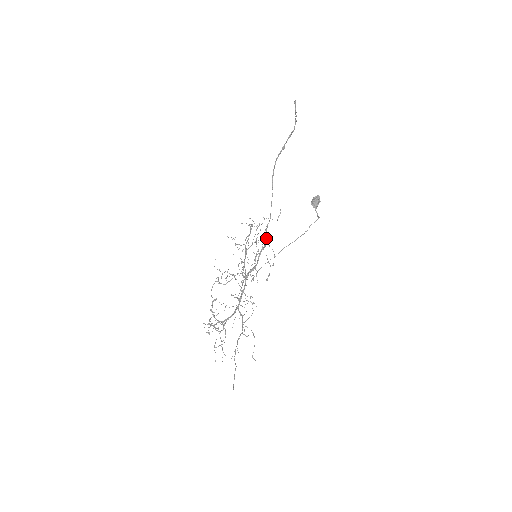
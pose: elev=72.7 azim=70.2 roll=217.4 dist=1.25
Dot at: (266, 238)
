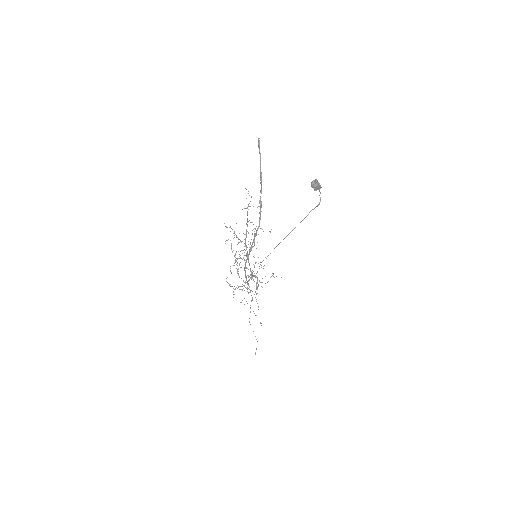
Dot at: occluded
